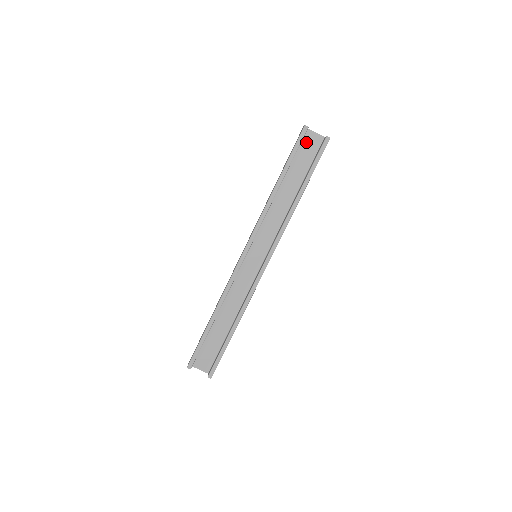
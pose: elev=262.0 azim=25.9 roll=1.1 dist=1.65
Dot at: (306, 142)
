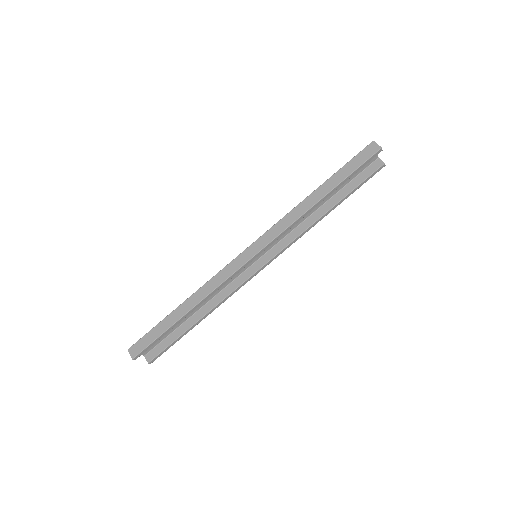
Dot at: occluded
